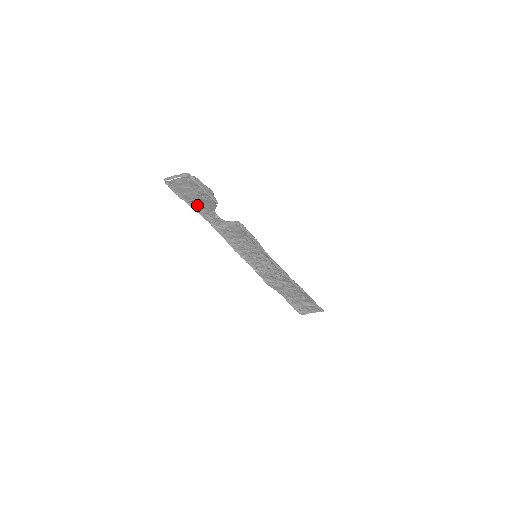
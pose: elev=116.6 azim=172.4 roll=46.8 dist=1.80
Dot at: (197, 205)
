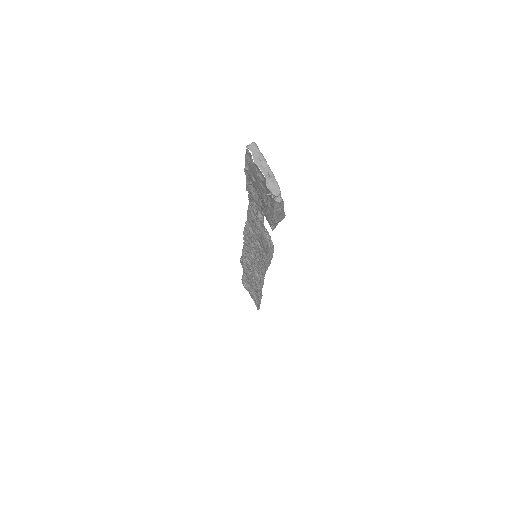
Dot at: occluded
